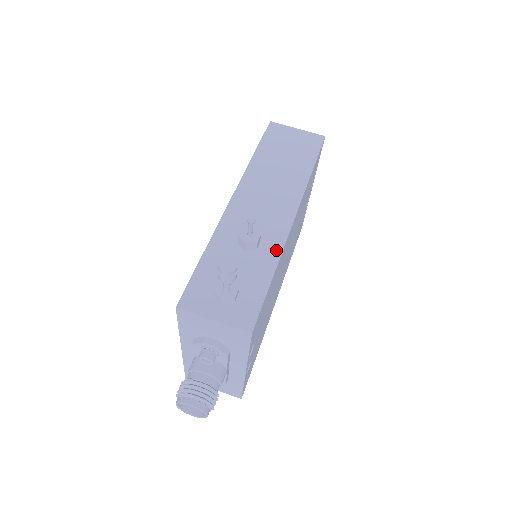
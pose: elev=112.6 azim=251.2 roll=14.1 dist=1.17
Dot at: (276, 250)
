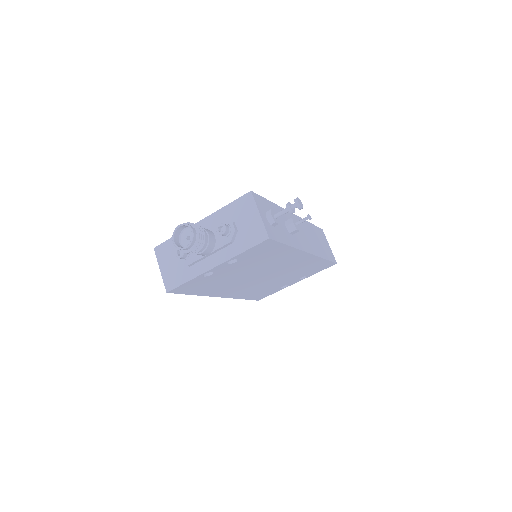
Dot at: (296, 245)
